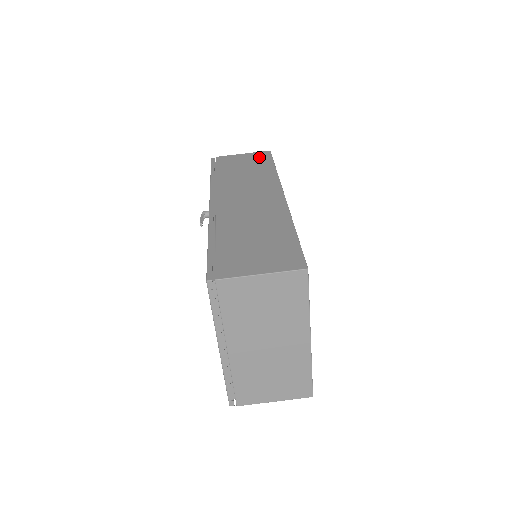
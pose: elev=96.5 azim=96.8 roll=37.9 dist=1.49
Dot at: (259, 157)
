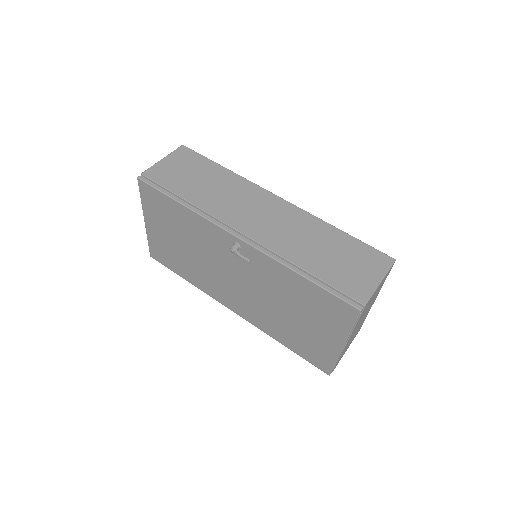
Dot at: (187, 158)
